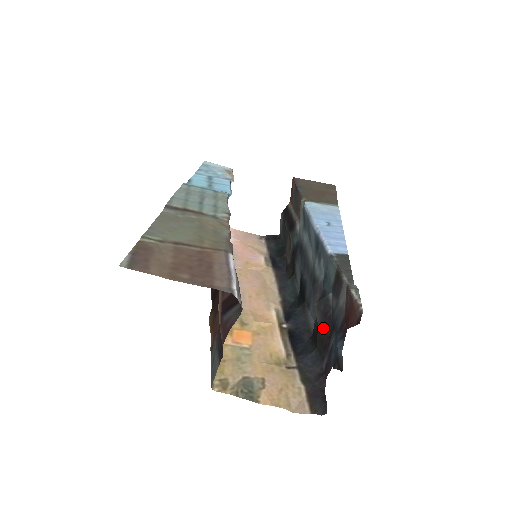
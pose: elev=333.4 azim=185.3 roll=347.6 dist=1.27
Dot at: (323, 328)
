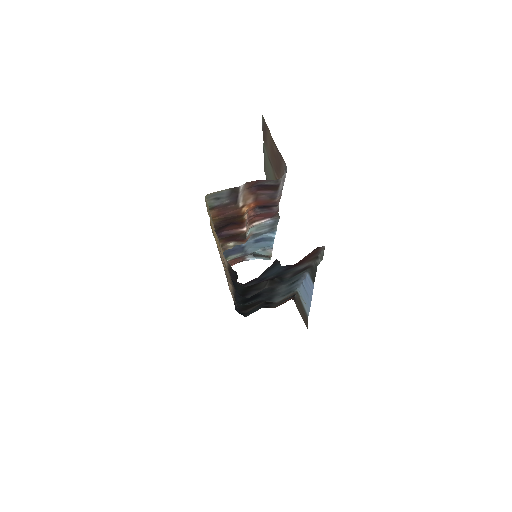
Dot at: occluded
